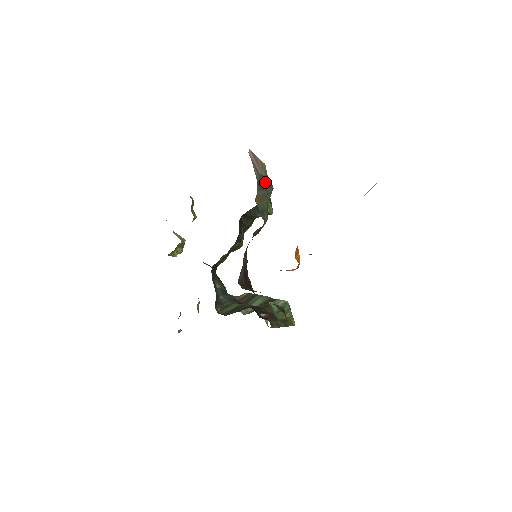
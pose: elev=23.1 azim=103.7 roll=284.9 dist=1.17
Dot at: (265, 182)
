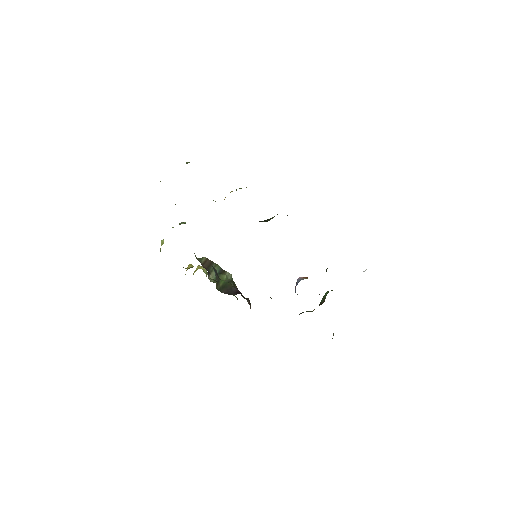
Dot at: occluded
